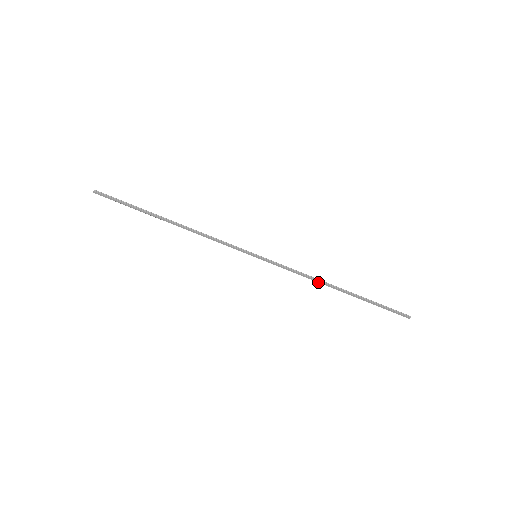
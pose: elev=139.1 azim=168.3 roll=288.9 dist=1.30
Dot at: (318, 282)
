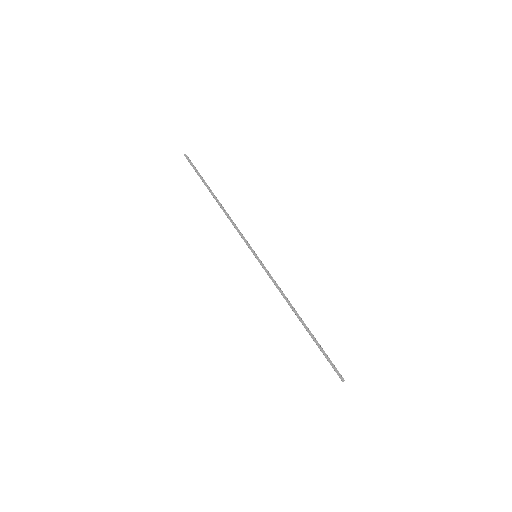
Dot at: (288, 303)
